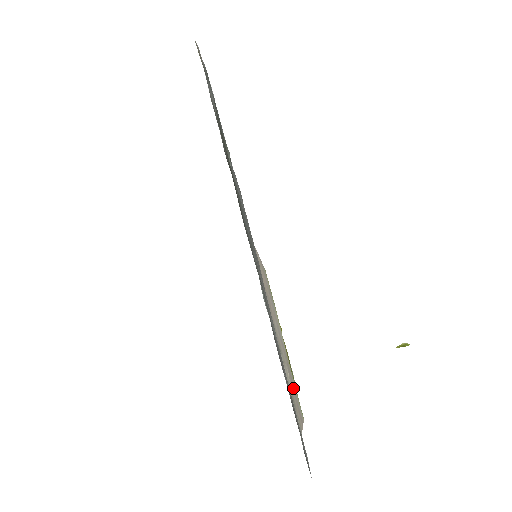
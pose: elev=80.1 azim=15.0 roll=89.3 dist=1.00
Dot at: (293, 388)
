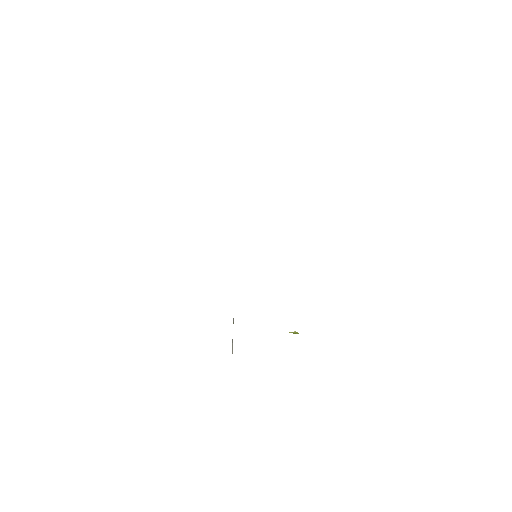
Dot at: occluded
